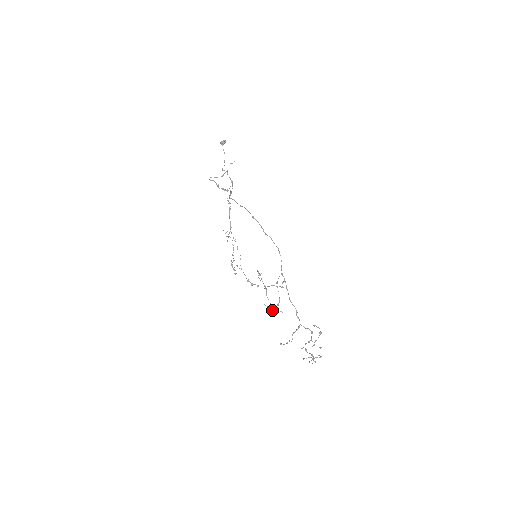
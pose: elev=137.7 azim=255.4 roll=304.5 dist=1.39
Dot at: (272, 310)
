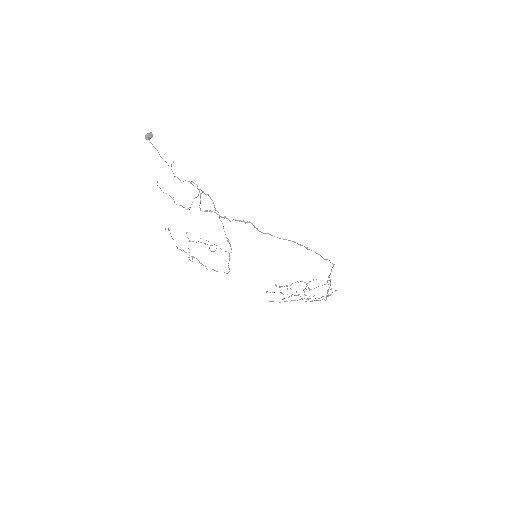
Dot at: occluded
